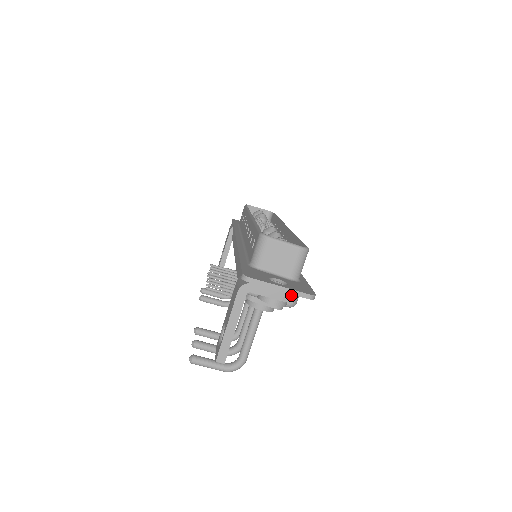
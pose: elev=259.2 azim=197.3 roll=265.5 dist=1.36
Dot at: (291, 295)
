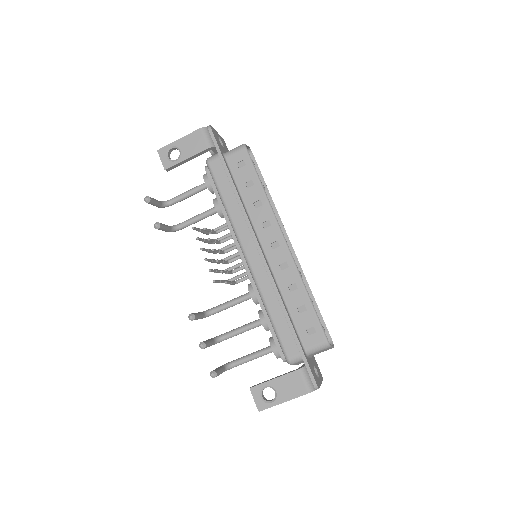
Dot at: occluded
